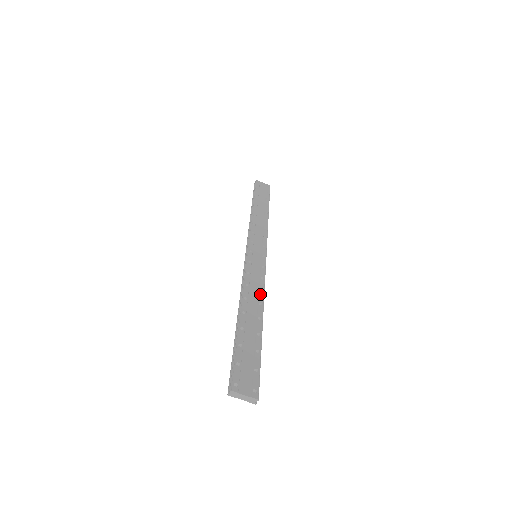
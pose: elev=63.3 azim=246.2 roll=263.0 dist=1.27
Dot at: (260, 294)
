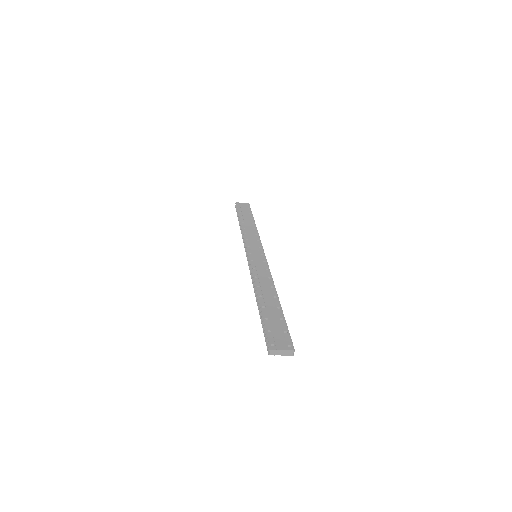
Dot at: (269, 281)
